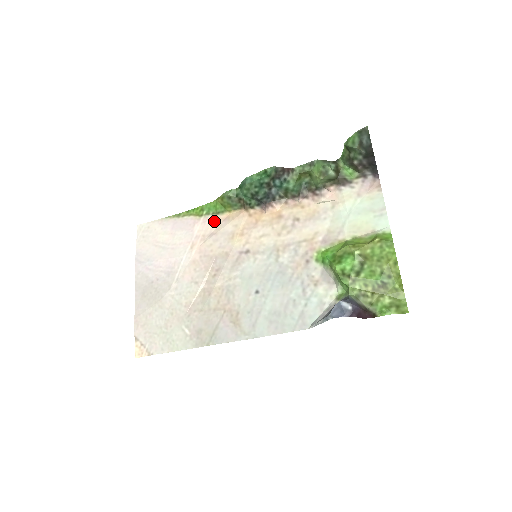
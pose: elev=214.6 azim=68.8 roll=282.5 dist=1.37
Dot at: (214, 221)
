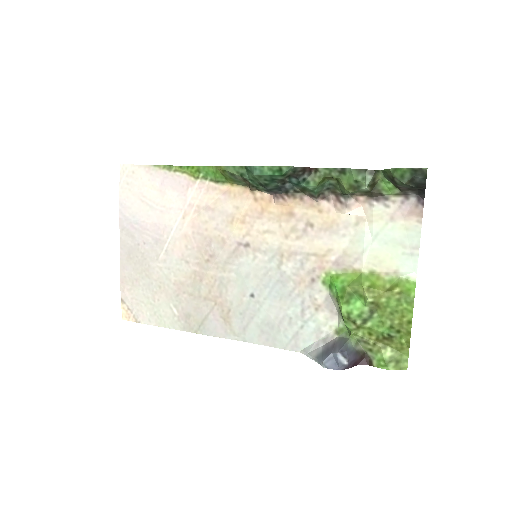
Dot at: (212, 191)
